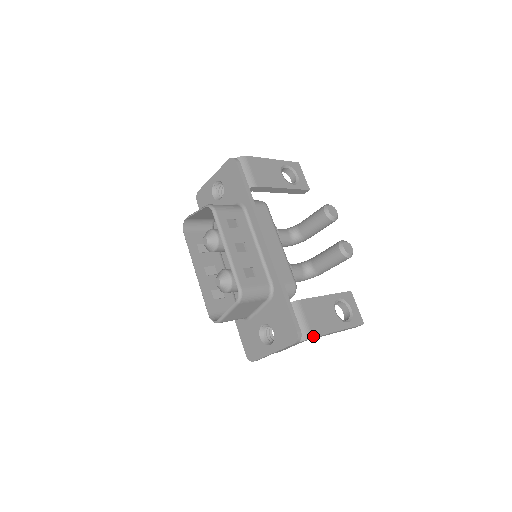
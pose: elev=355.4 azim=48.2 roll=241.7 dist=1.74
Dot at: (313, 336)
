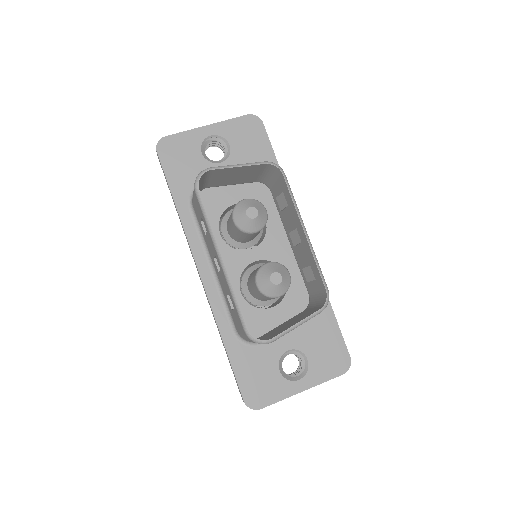
Dot at: occluded
